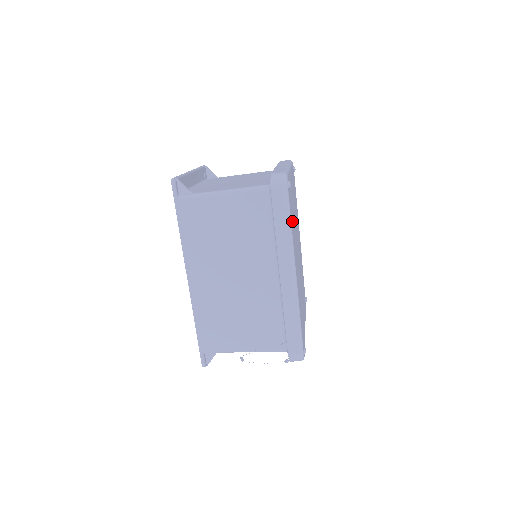
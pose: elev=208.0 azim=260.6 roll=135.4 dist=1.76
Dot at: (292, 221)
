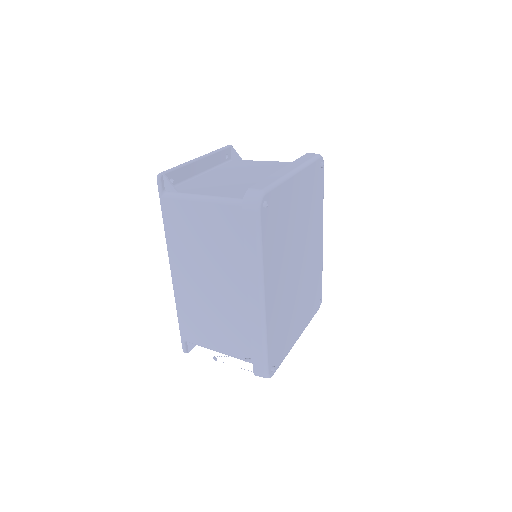
Dot at: (272, 240)
